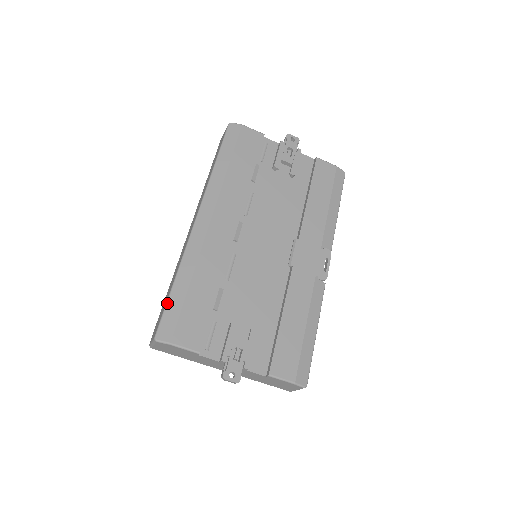
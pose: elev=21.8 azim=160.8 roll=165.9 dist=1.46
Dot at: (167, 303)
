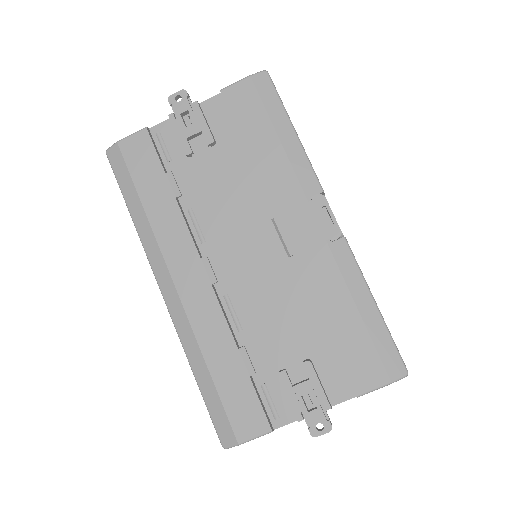
Dot at: (206, 405)
